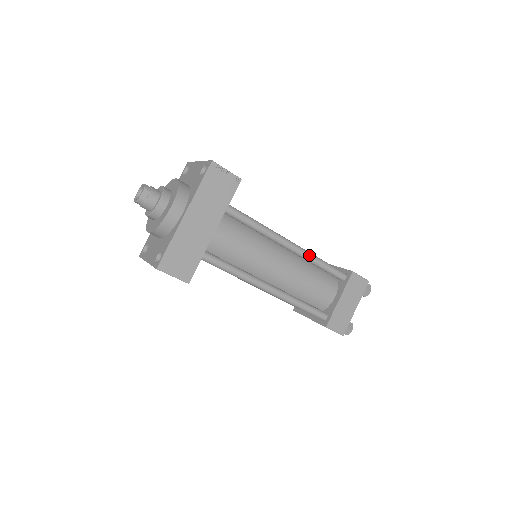
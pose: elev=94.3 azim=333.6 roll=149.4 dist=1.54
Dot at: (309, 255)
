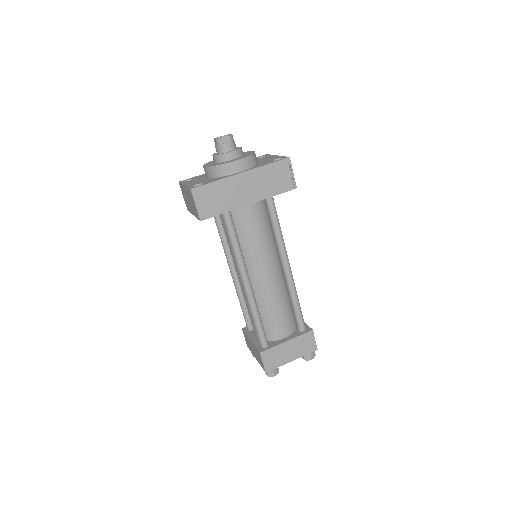
Dot at: (294, 287)
